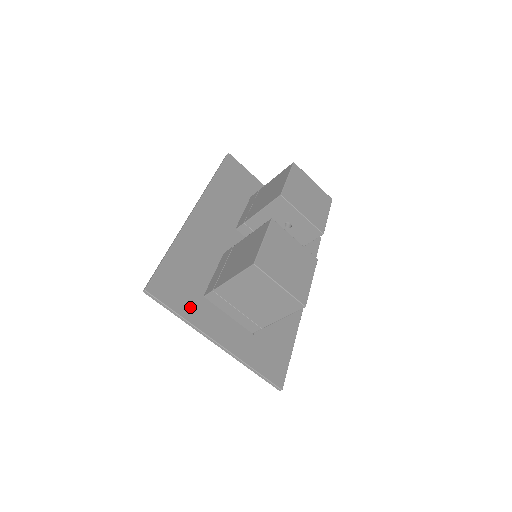
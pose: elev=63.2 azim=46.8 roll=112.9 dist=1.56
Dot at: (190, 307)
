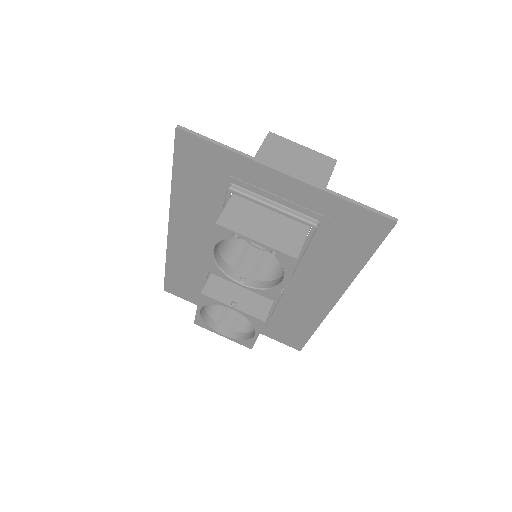
Dot at: (231, 163)
